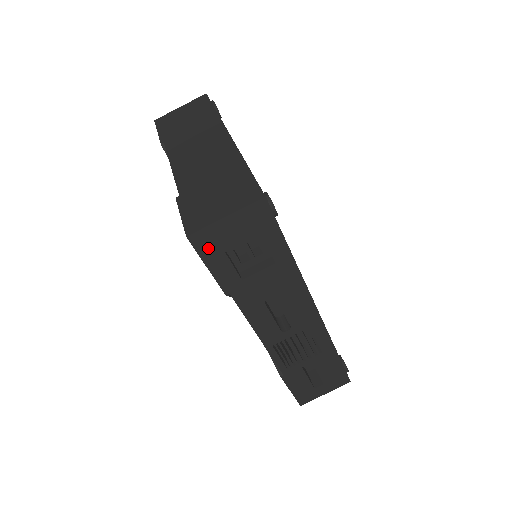
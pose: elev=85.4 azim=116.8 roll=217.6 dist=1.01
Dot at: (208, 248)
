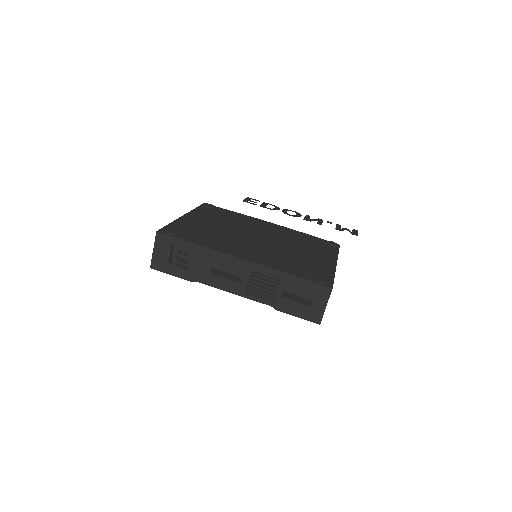
Dot at: (161, 267)
